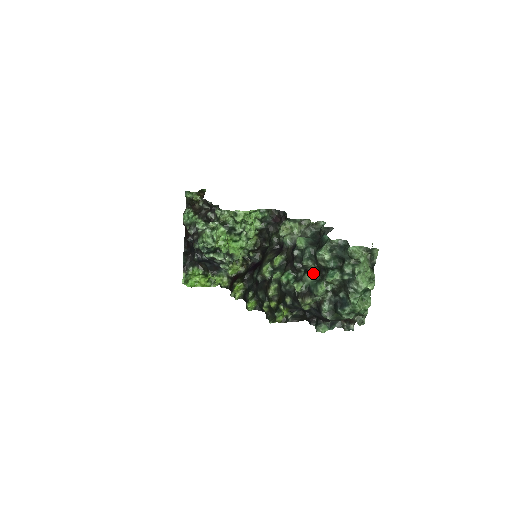
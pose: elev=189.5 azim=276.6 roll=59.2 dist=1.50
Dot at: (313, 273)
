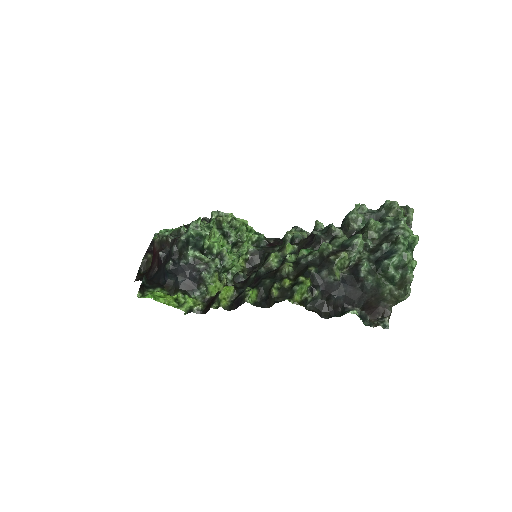
Dot at: (344, 235)
